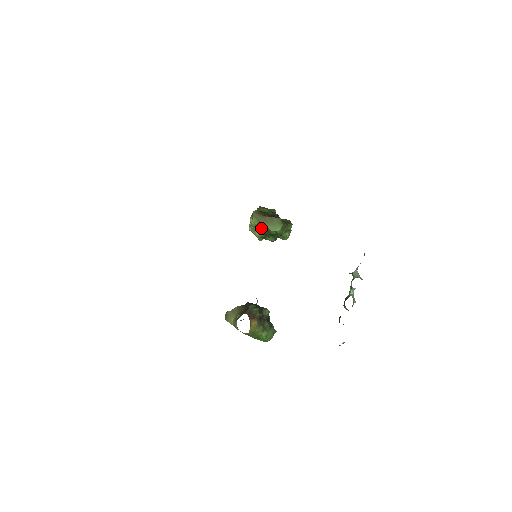
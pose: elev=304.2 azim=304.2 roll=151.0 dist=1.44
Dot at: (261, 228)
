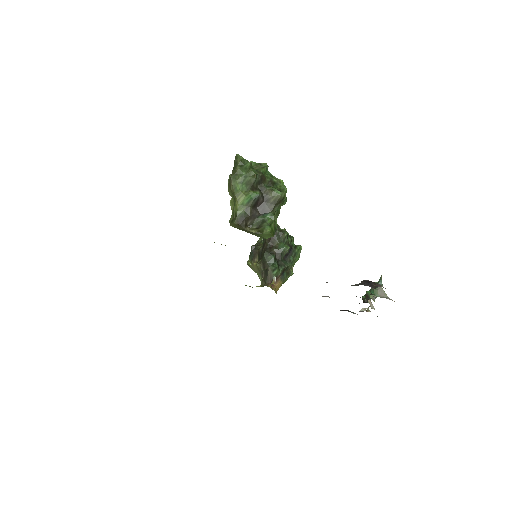
Dot at: occluded
